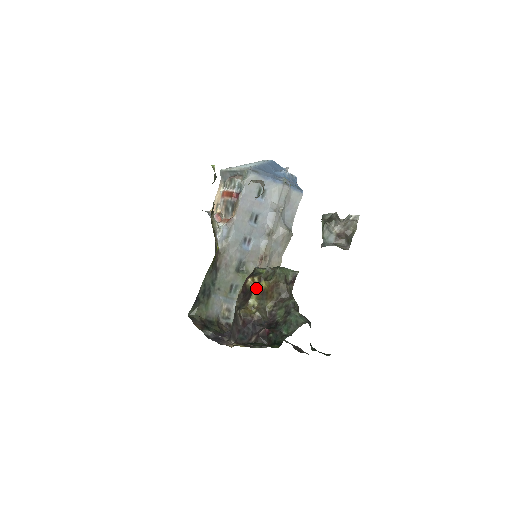
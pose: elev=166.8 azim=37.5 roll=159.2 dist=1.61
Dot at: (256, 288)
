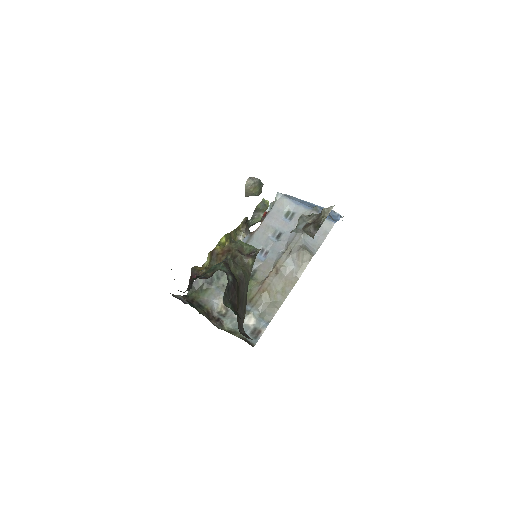
Dot at: occluded
